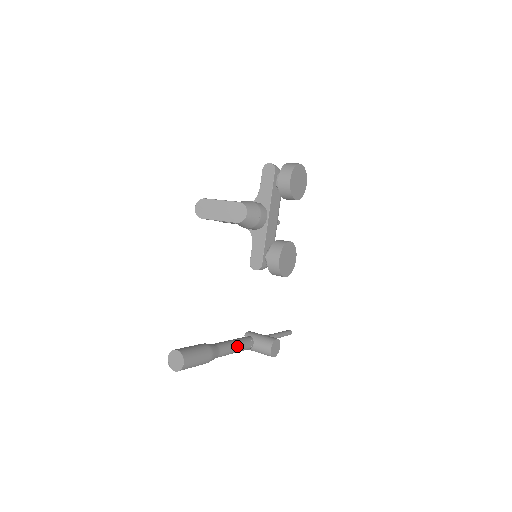
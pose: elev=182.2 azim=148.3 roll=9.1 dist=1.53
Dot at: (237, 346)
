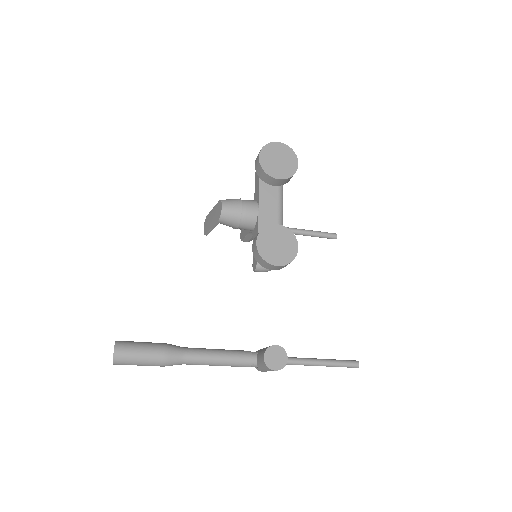
Dot at: (220, 354)
